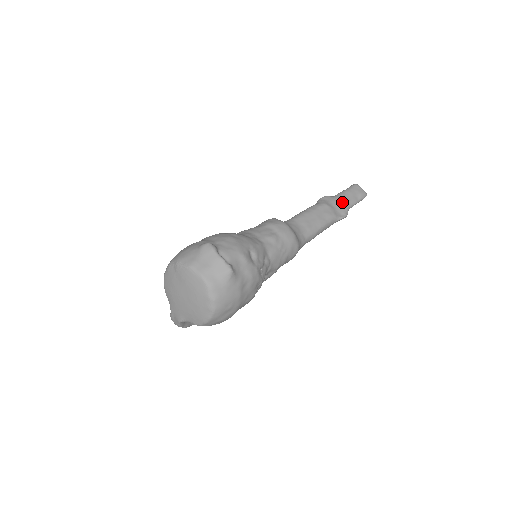
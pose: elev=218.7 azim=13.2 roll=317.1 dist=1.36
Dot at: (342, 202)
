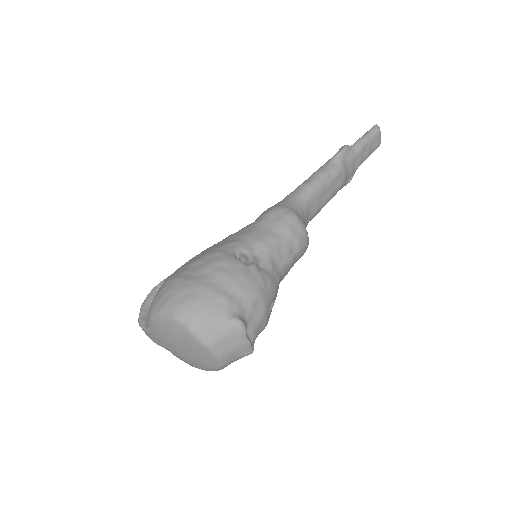
Dot at: (357, 161)
